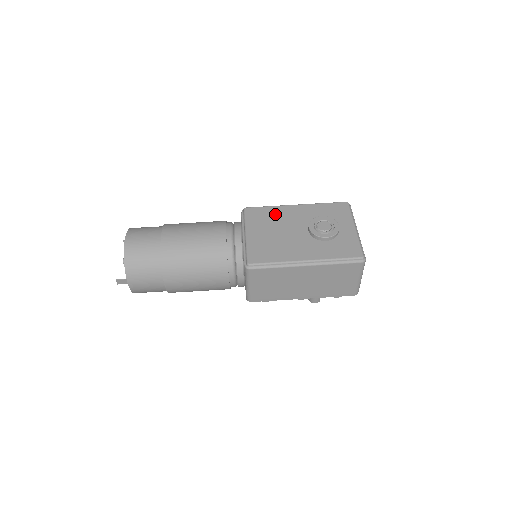
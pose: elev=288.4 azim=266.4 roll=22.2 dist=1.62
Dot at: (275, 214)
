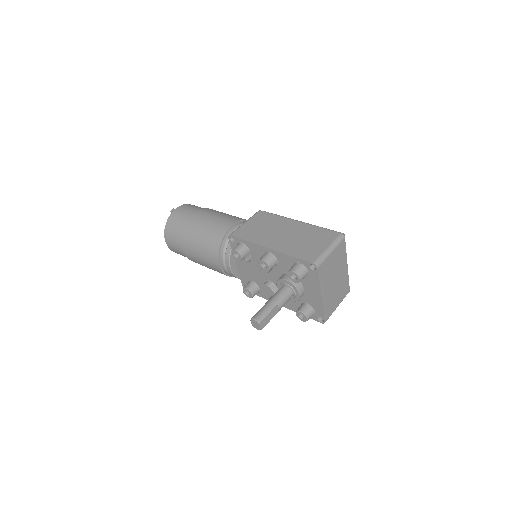
Dot at: occluded
